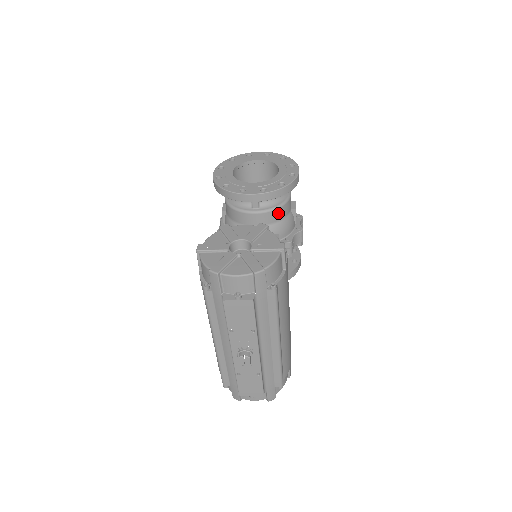
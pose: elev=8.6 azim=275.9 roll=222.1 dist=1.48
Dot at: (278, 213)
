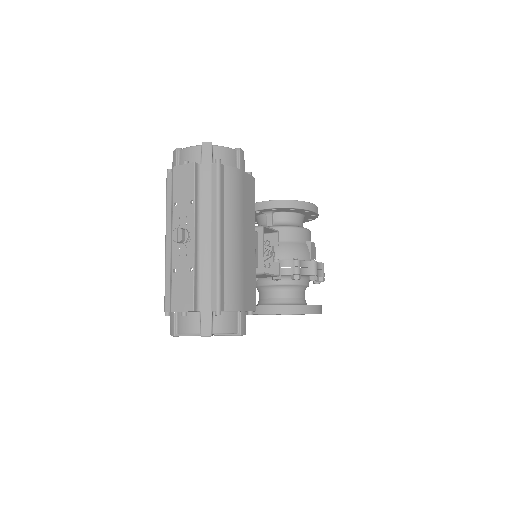
Dot at: (289, 232)
